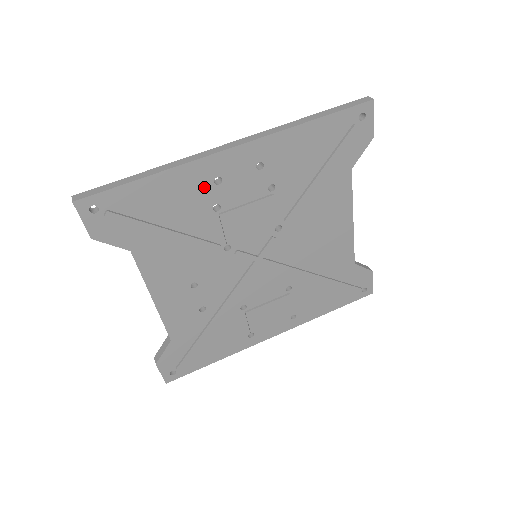
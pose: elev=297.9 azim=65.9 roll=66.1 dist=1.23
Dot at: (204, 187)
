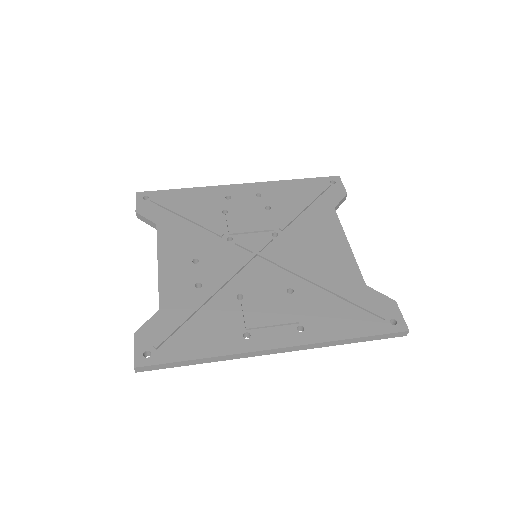
Dot at: (218, 199)
